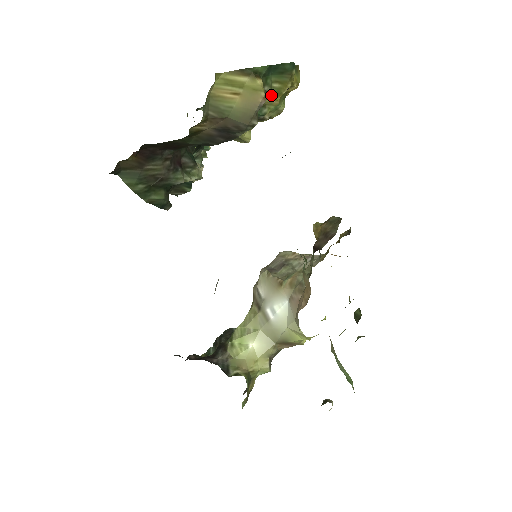
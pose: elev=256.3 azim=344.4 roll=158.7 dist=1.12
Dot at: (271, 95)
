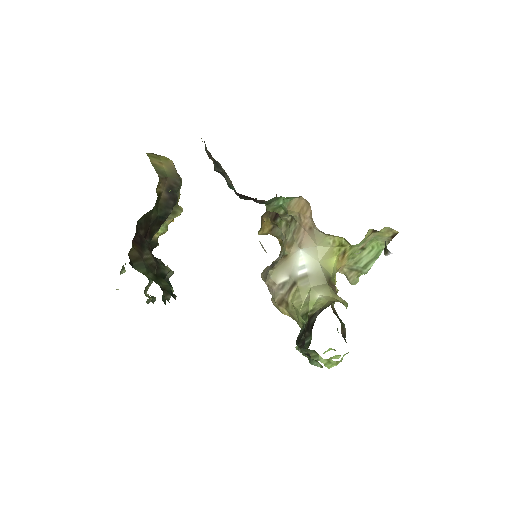
Dot at: occluded
